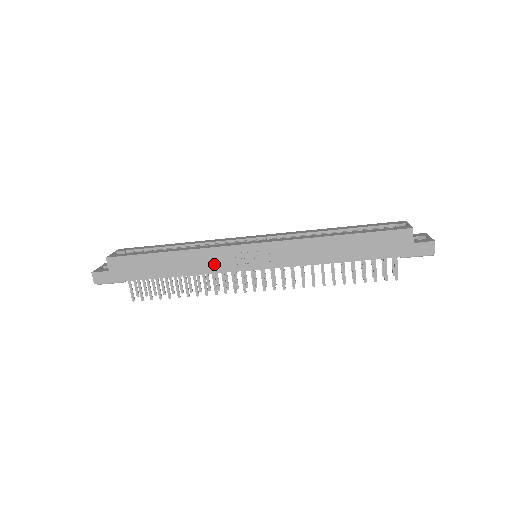
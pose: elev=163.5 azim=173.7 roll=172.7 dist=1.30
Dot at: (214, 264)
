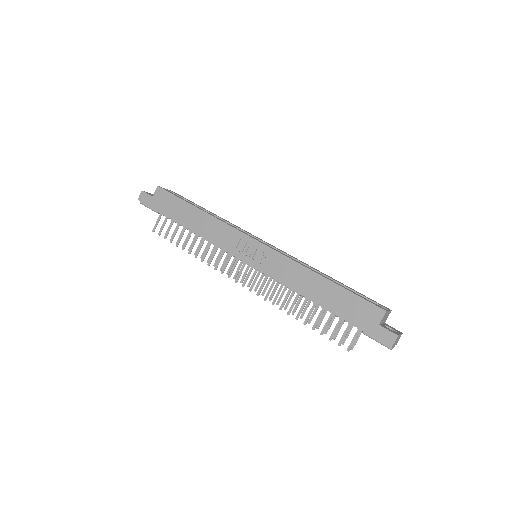
Dot at: (221, 238)
